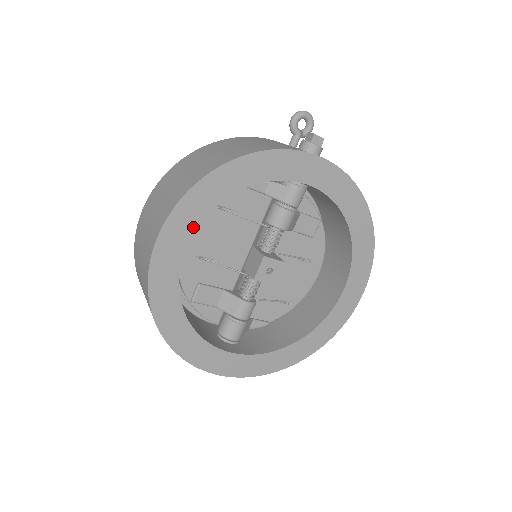
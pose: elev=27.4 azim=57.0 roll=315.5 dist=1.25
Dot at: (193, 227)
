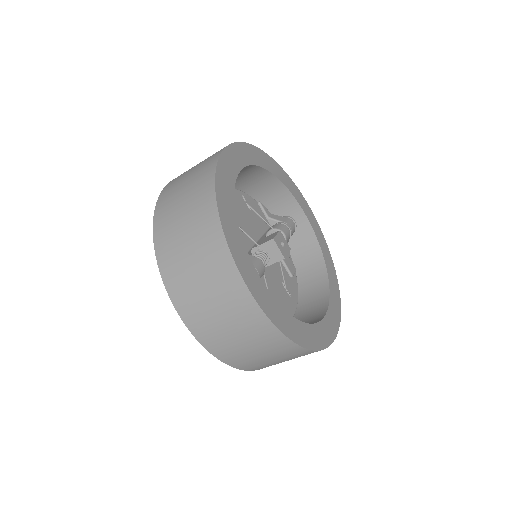
Dot at: (250, 162)
